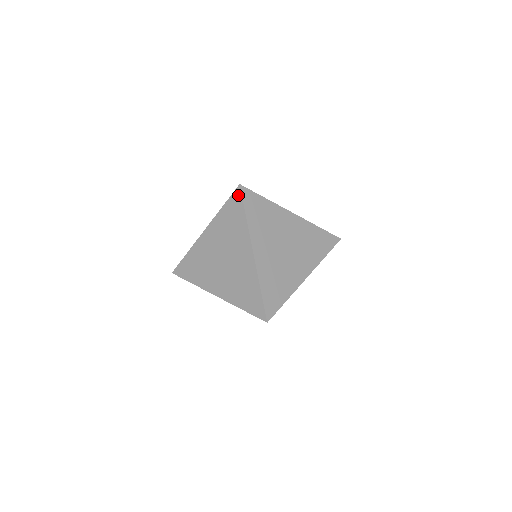
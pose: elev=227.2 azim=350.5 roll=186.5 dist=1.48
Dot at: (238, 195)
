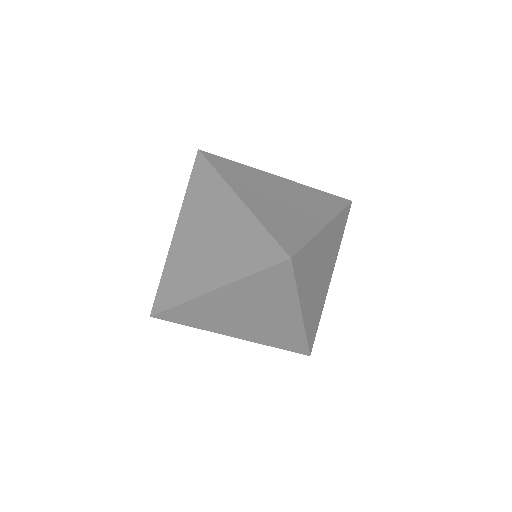
Dot at: (200, 160)
